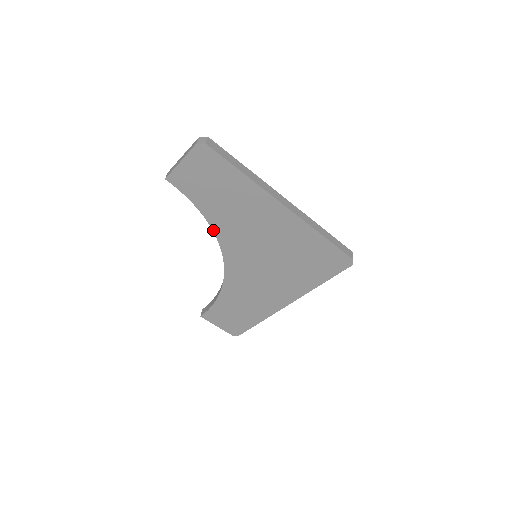
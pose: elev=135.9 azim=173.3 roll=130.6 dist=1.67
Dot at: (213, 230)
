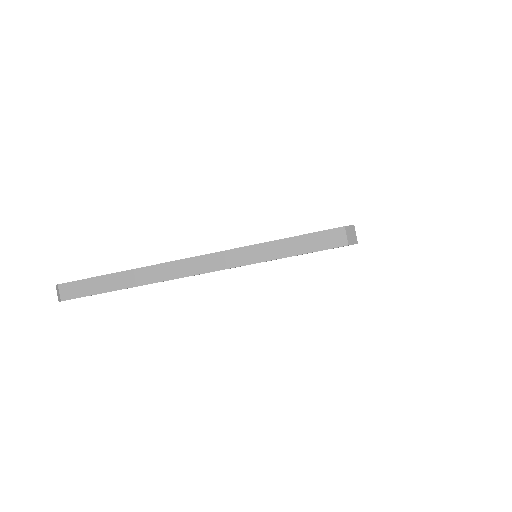
Dot at: occluded
